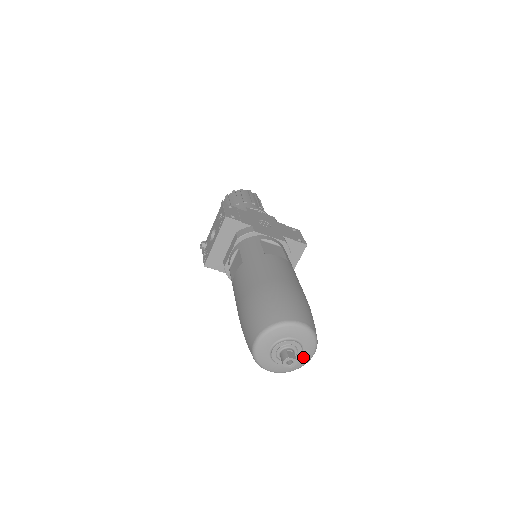
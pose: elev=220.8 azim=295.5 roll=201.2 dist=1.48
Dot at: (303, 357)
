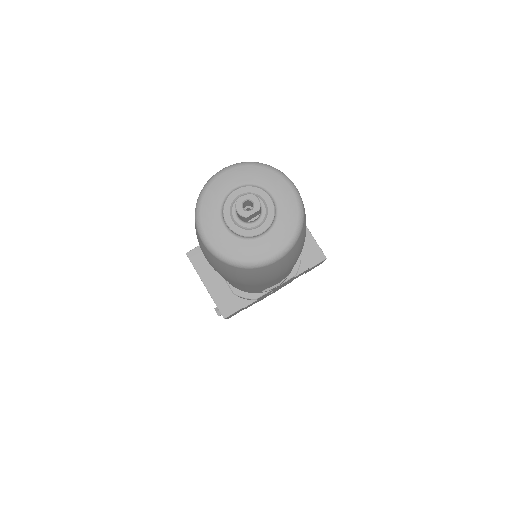
Dot at: (281, 199)
